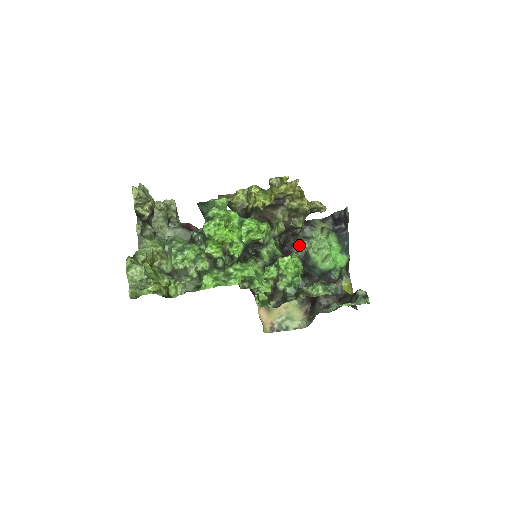
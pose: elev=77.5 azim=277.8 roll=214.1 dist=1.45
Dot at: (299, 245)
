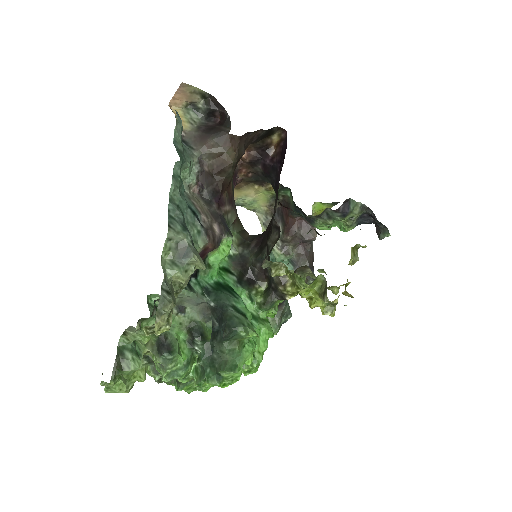
Dot at: (315, 217)
